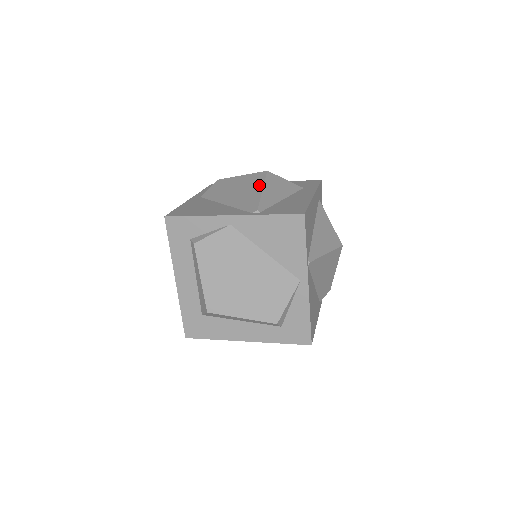
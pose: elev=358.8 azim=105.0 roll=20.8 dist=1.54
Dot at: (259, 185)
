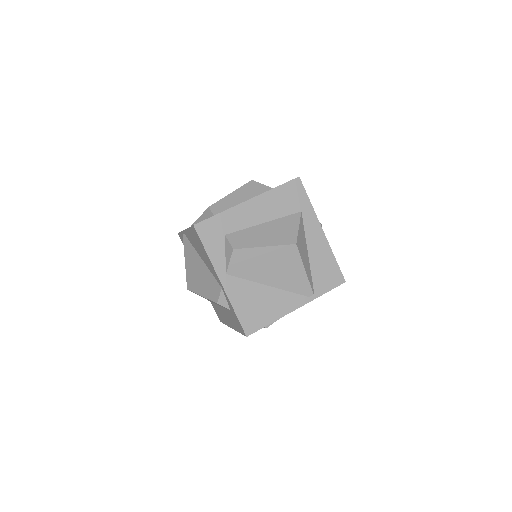
Dot at: (298, 265)
